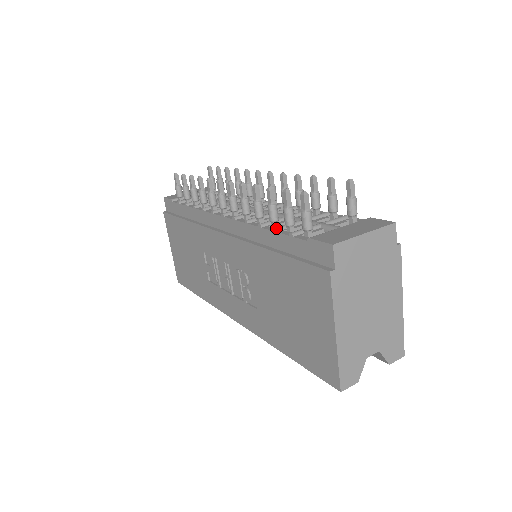
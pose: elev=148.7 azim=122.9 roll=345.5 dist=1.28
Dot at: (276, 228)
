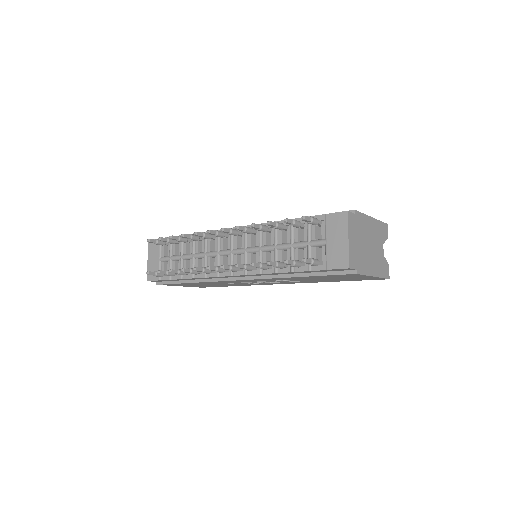
Dot at: (292, 271)
